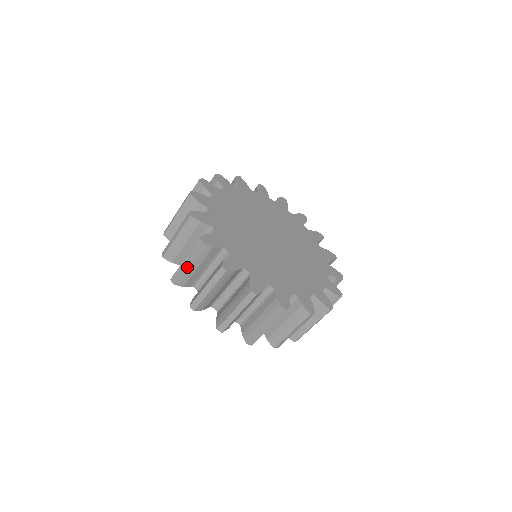
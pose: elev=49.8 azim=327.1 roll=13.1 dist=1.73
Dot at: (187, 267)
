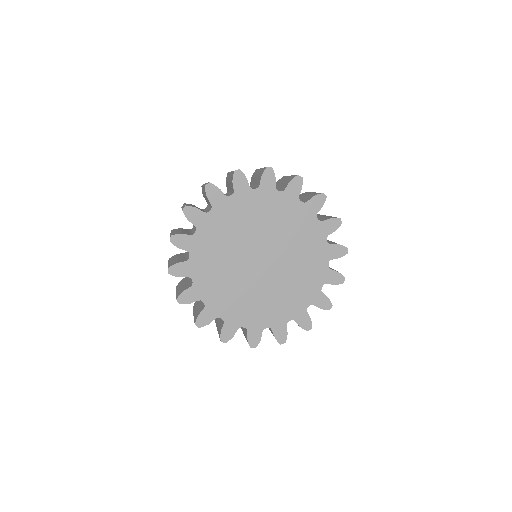
Dot at: occluded
